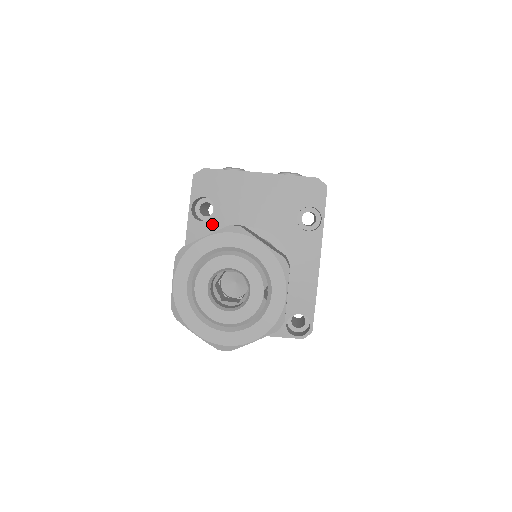
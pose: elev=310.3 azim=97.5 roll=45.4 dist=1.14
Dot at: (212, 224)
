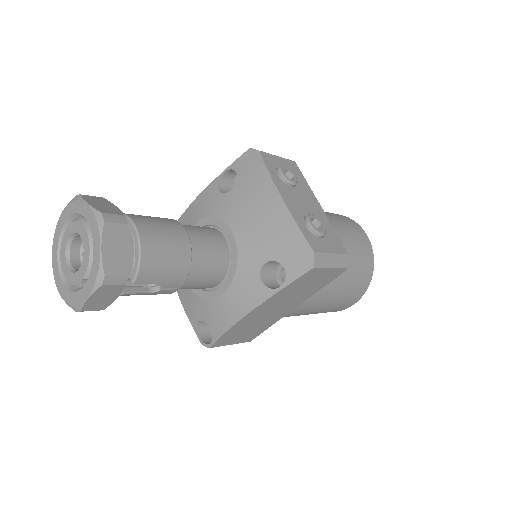
Dot at: (220, 199)
